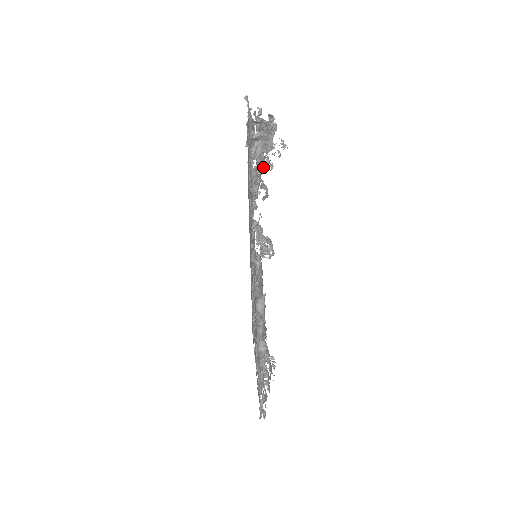
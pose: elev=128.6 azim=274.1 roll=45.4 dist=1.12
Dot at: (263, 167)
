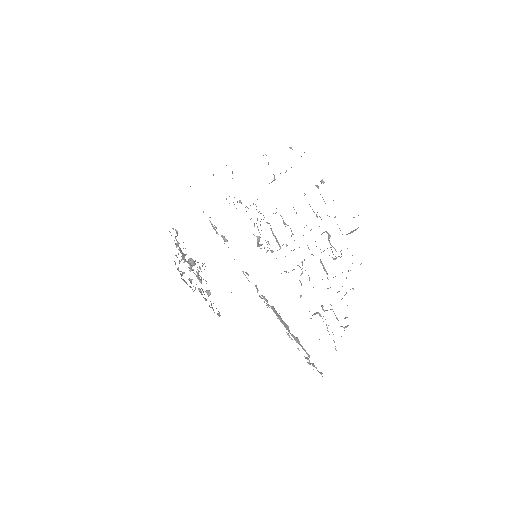
Dot at: (201, 278)
